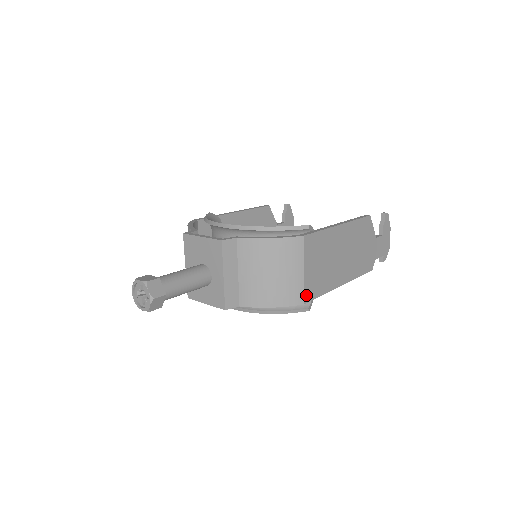
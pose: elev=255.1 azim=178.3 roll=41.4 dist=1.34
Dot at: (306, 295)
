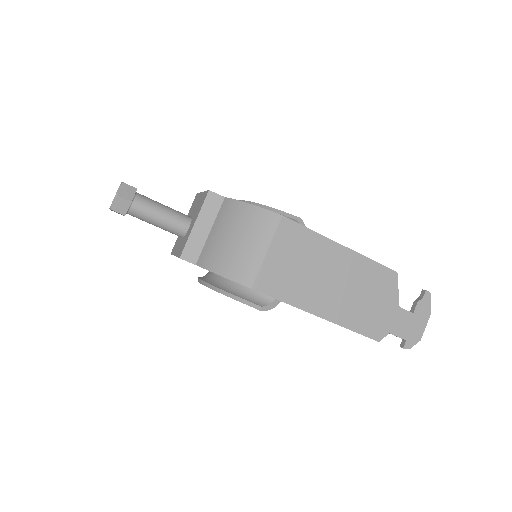
Dot at: (260, 282)
